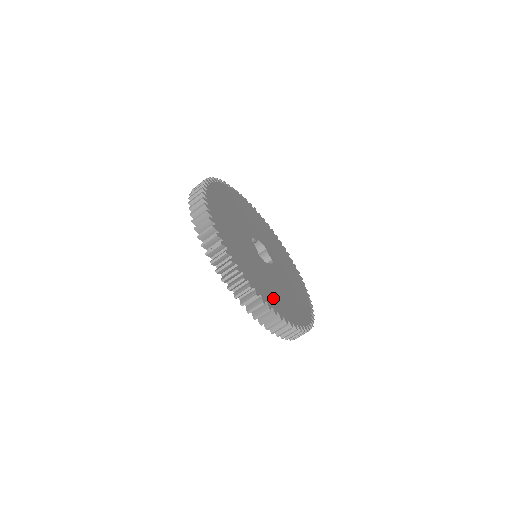
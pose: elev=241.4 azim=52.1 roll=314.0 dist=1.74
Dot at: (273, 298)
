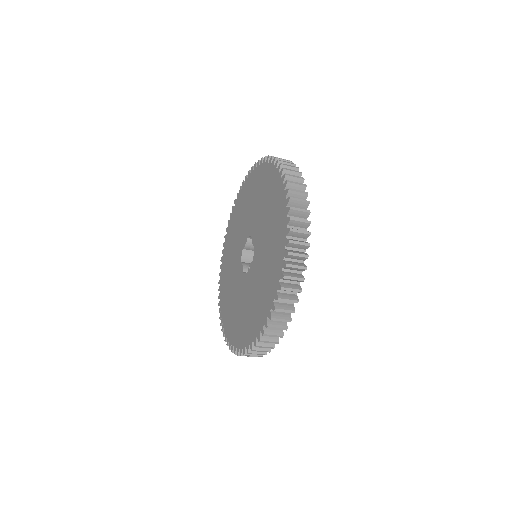
Dot at: occluded
